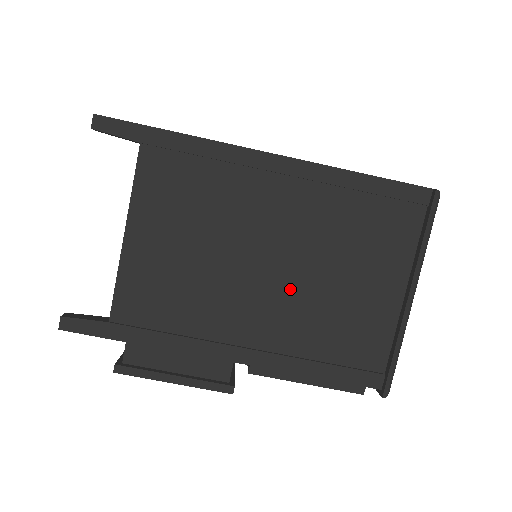
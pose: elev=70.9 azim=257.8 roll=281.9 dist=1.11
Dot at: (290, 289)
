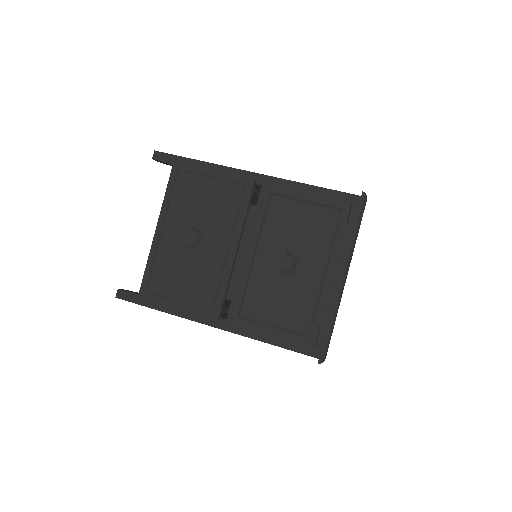
Dot at: occluded
